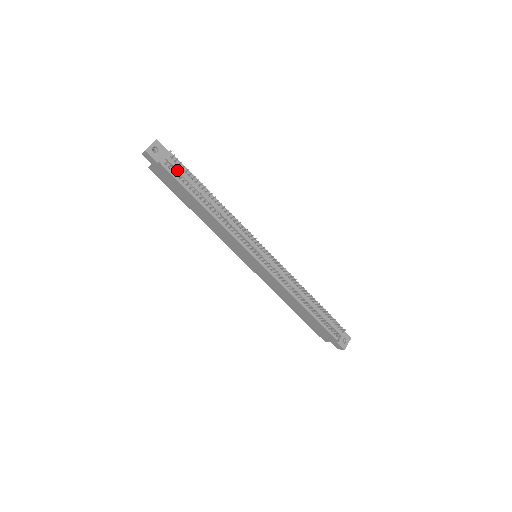
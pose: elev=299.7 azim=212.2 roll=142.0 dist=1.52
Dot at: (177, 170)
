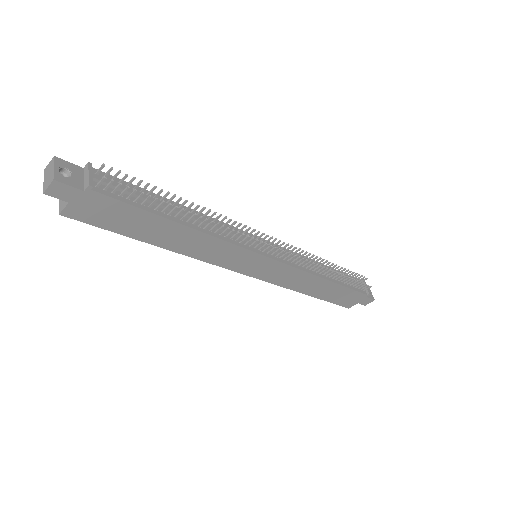
Dot at: (118, 188)
